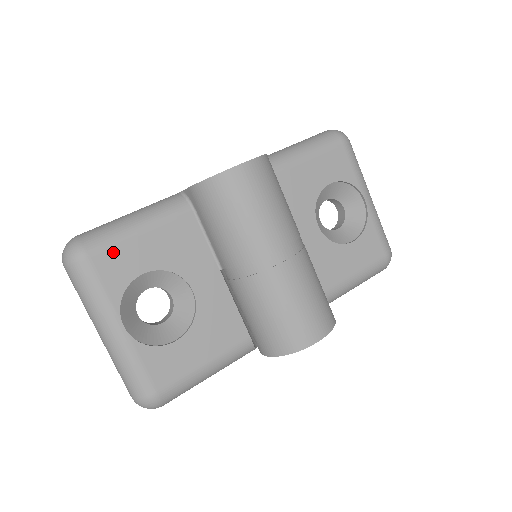
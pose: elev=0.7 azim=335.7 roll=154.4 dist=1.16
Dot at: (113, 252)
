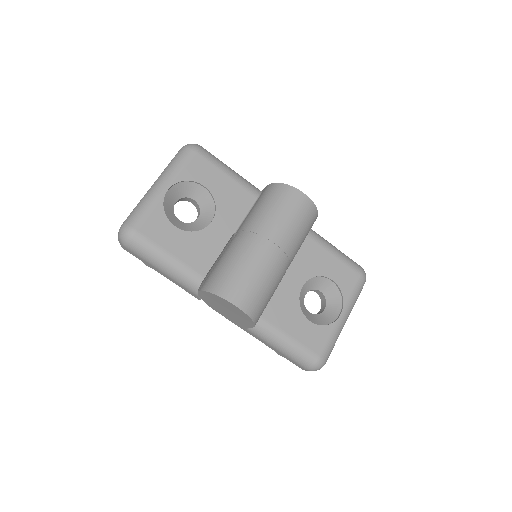
Dot at: (207, 164)
